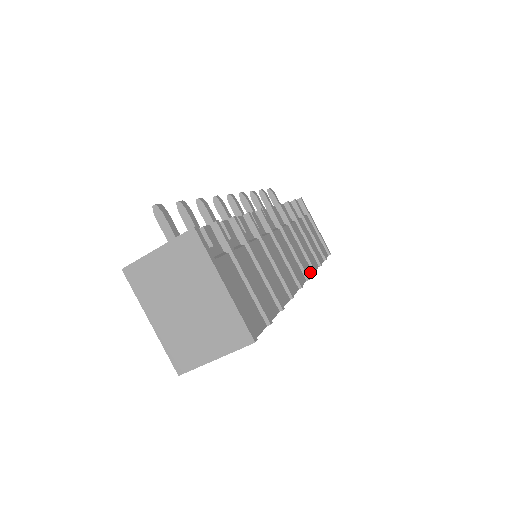
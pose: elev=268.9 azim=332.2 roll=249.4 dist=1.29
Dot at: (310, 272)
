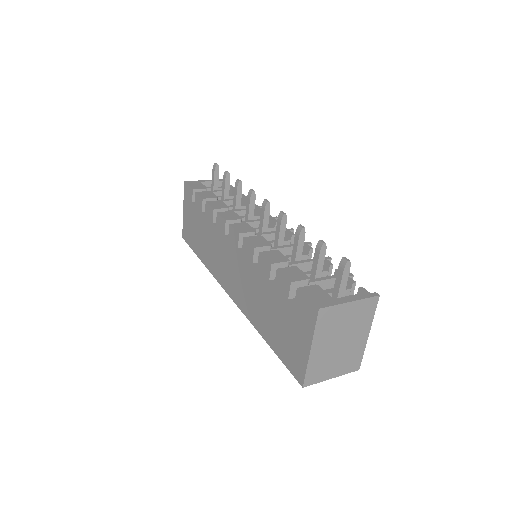
Dot at: occluded
